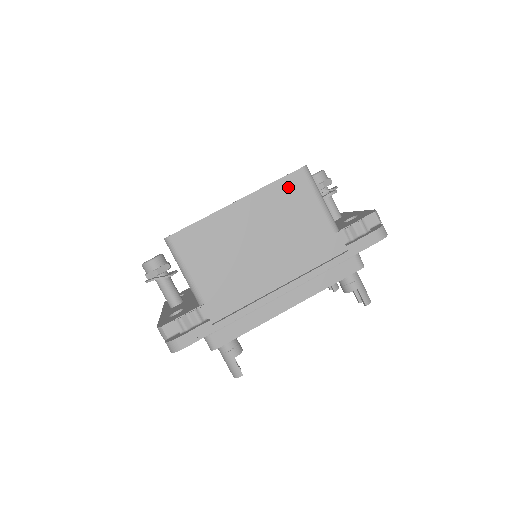
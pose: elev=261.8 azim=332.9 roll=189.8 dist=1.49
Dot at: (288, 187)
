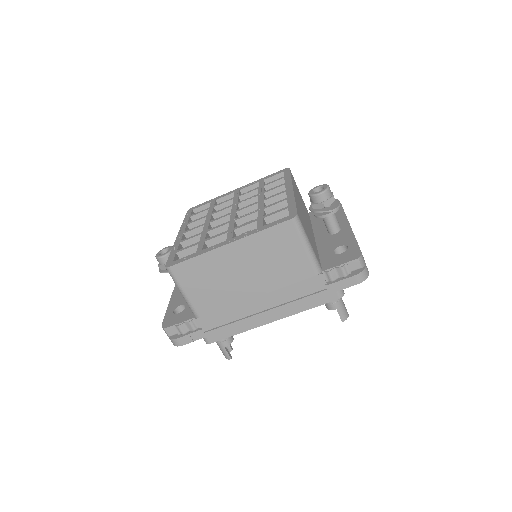
Dot at: (276, 235)
